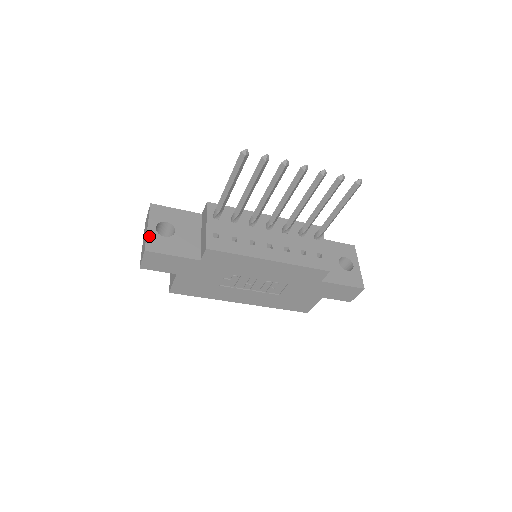
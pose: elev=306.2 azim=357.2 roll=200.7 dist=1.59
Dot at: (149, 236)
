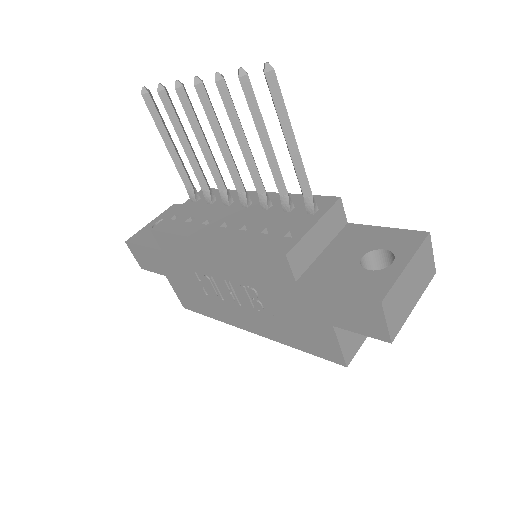
Dot at: (142, 230)
